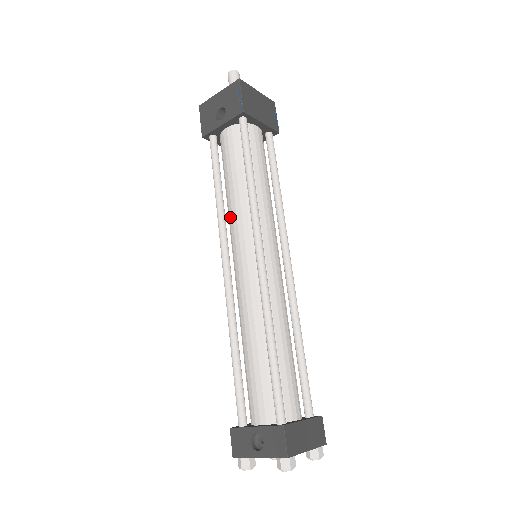
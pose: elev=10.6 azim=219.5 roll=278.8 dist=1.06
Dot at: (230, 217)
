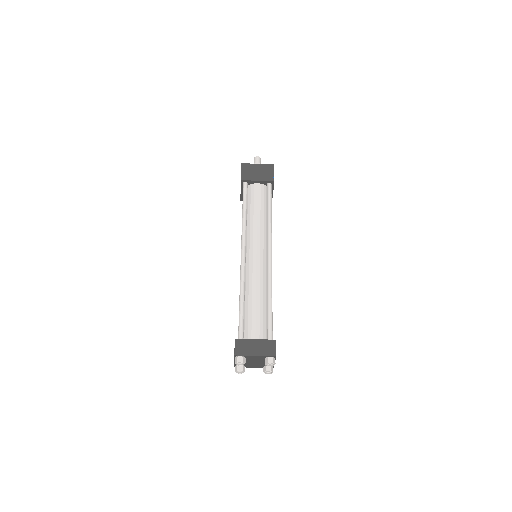
Dot at: occluded
